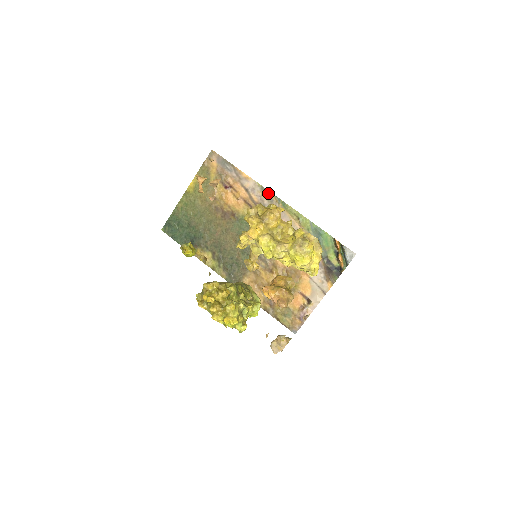
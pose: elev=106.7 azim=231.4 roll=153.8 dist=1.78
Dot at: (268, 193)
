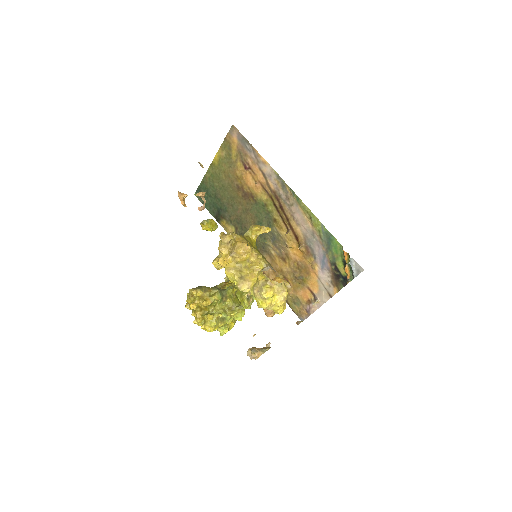
Dot at: (283, 183)
